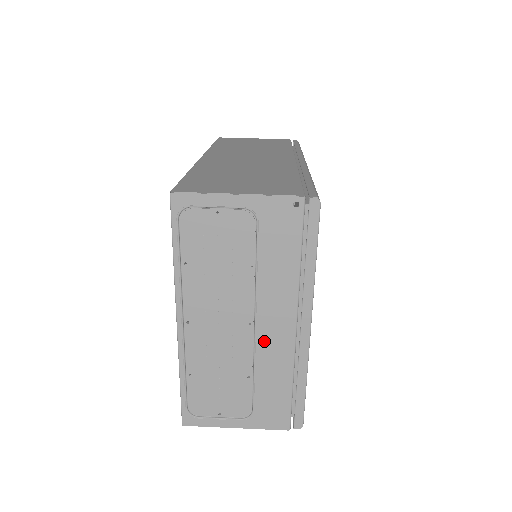
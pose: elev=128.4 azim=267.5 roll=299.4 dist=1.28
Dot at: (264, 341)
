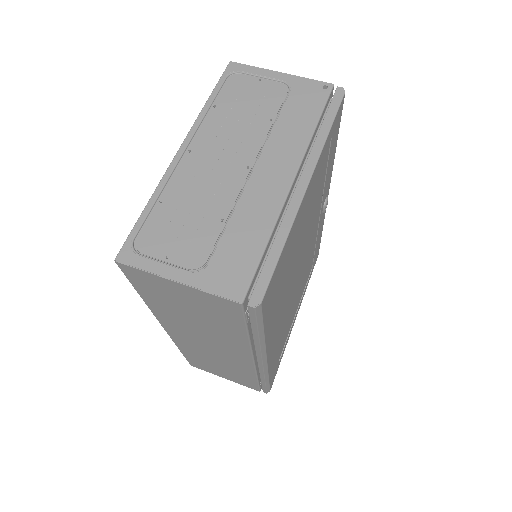
Dot at: (255, 185)
